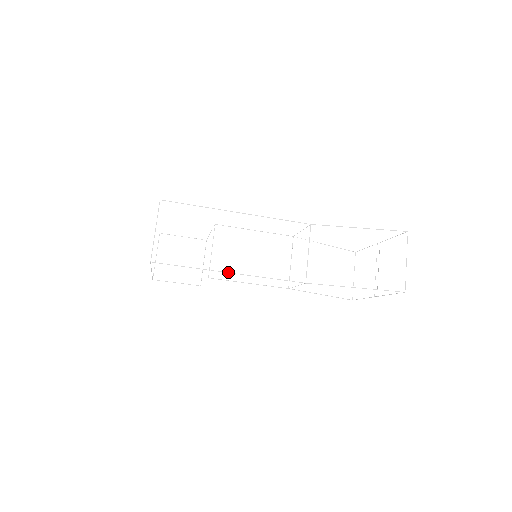
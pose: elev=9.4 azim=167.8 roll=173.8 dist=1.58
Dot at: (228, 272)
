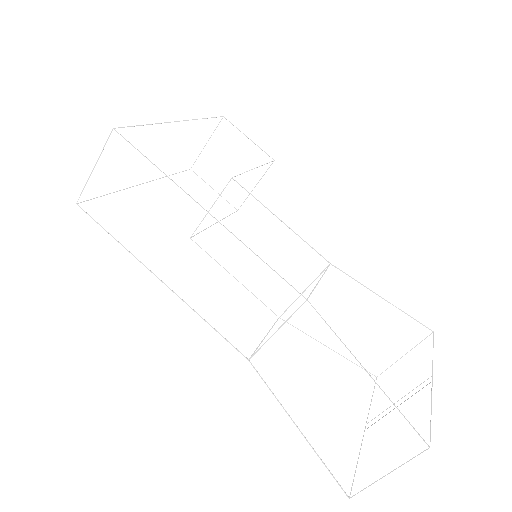
Dot at: occluded
